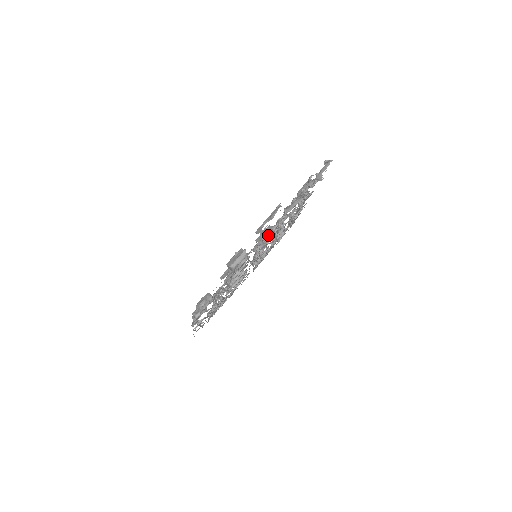
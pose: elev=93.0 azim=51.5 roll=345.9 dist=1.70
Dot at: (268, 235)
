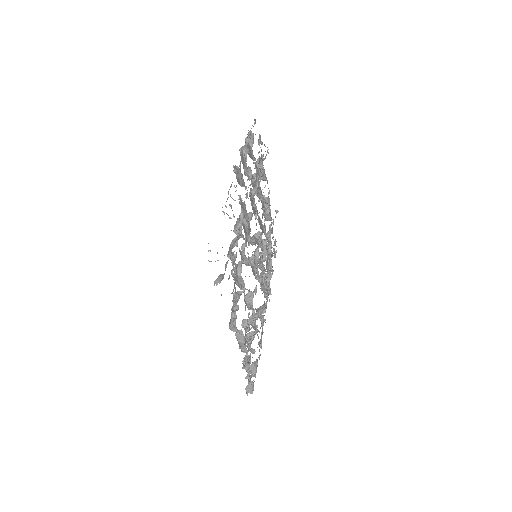
Dot at: occluded
